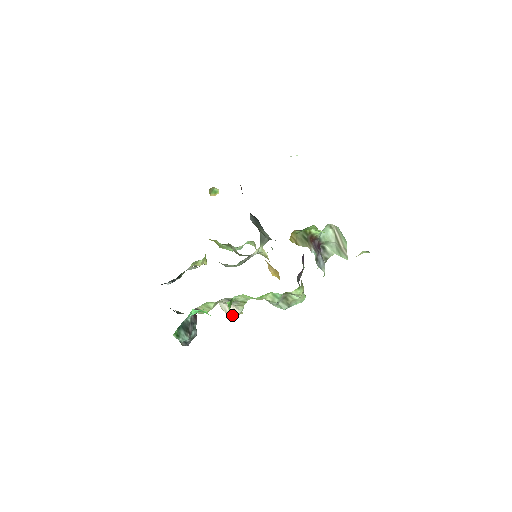
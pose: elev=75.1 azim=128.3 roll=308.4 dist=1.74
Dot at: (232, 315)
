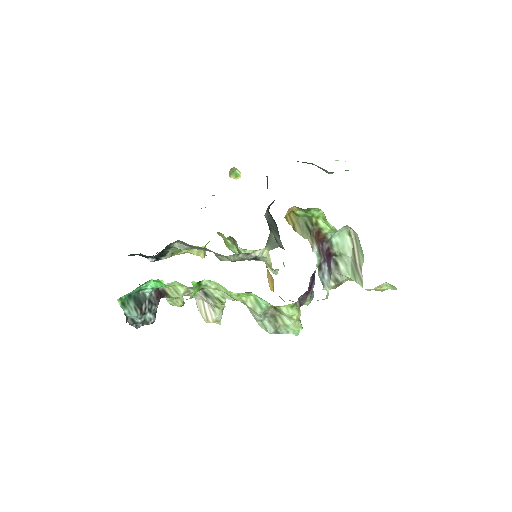
Dot at: (206, 319)
